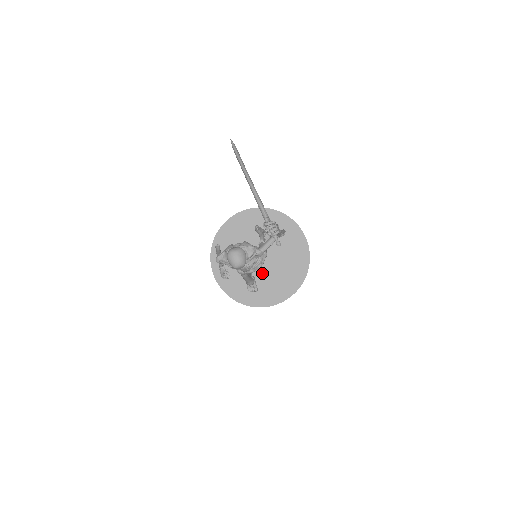
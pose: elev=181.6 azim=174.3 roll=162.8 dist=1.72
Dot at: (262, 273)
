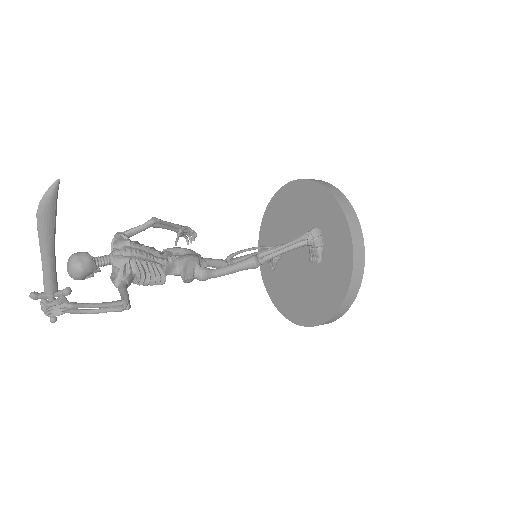
Dot at: (288, 266)
